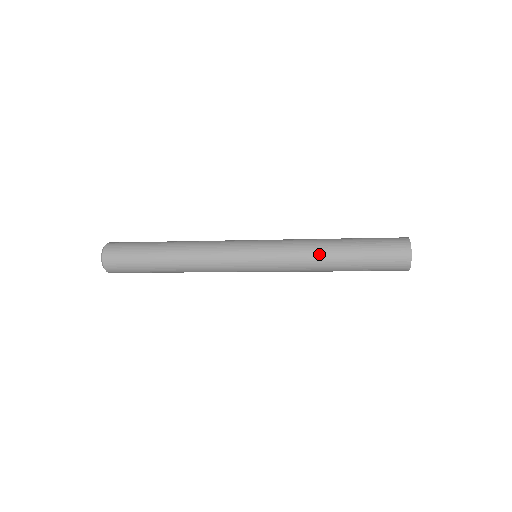
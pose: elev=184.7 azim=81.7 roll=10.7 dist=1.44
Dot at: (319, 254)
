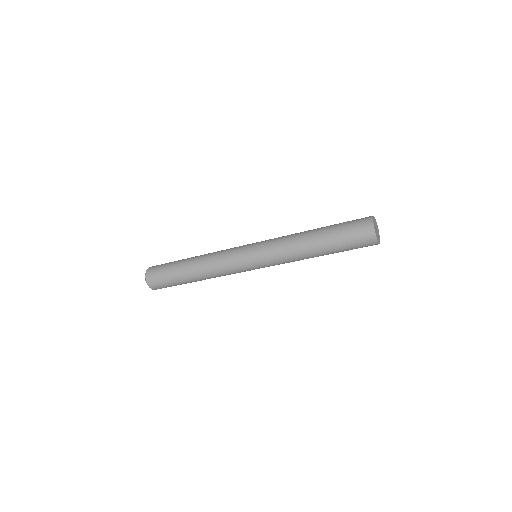
Dot at: (300, 243)
